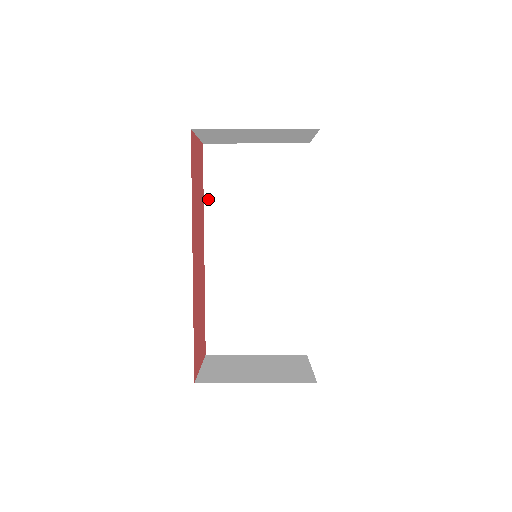
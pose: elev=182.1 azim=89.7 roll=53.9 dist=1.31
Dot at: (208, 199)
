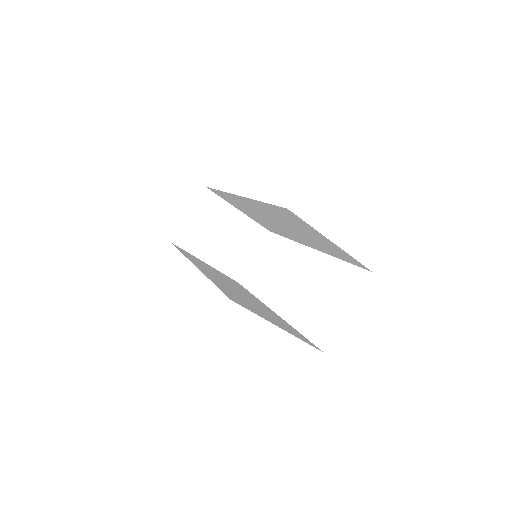
Dot at: (184, 254)
